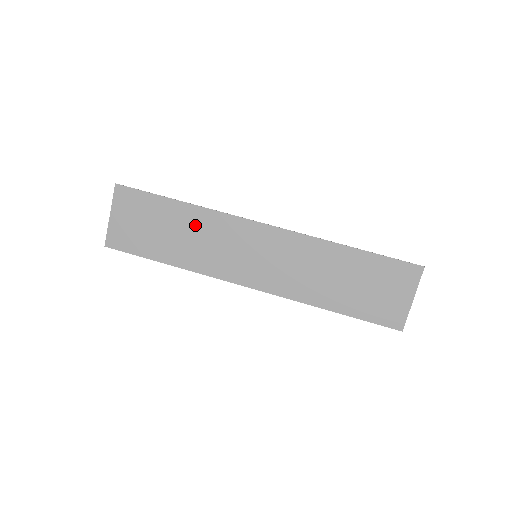
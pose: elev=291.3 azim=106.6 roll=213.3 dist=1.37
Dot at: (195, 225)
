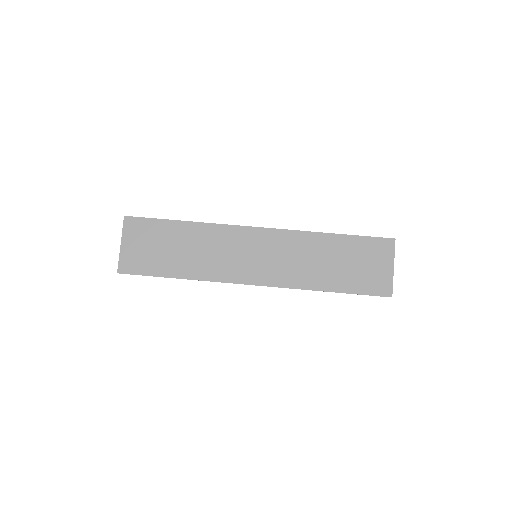
Dot at: (199, 239)
